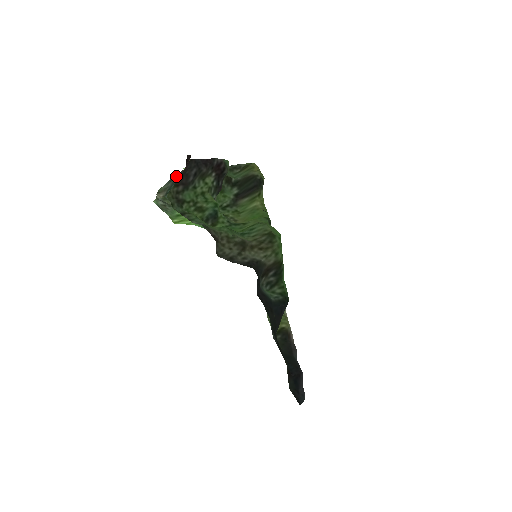
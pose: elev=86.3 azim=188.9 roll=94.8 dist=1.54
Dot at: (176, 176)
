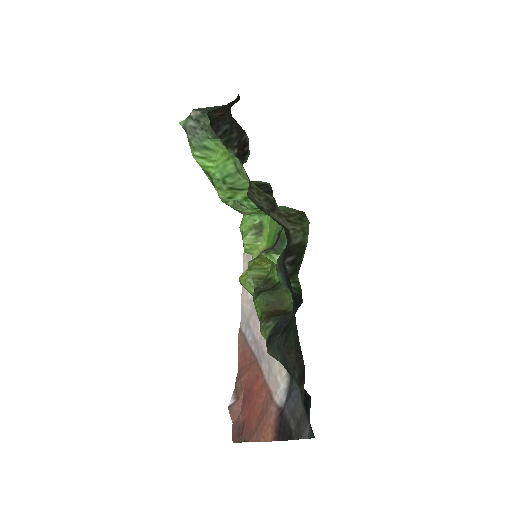
Dot at: occluded
